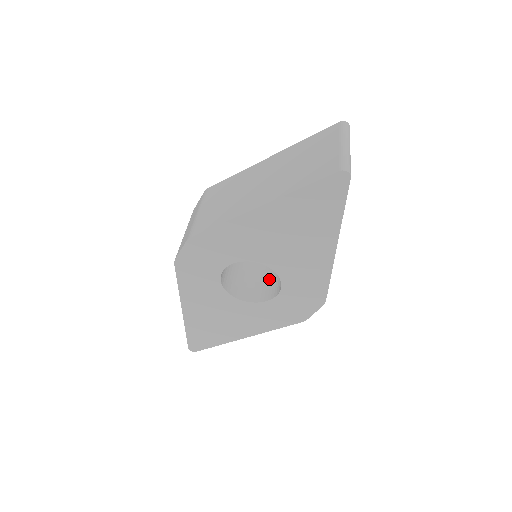
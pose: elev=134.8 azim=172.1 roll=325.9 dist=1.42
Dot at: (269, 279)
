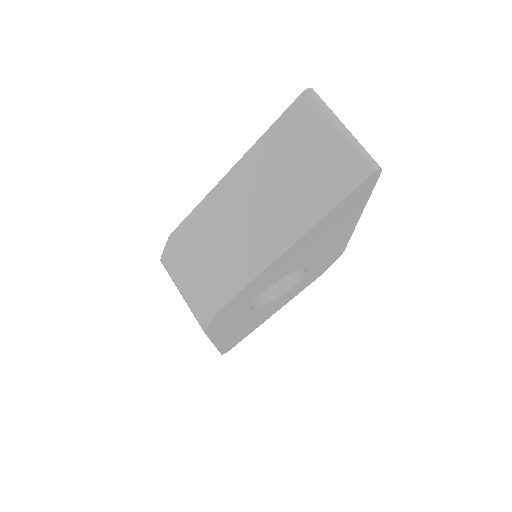
Dot at: occluded
